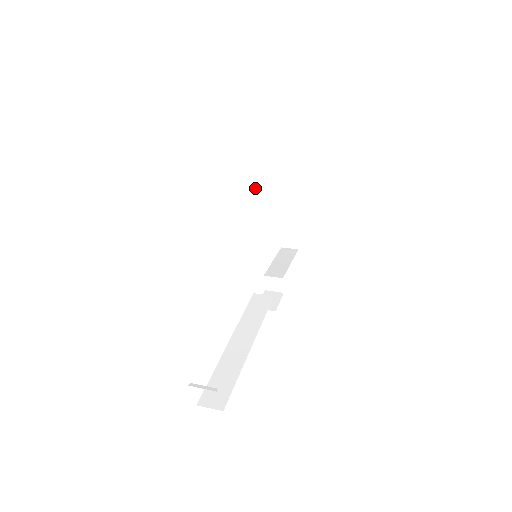
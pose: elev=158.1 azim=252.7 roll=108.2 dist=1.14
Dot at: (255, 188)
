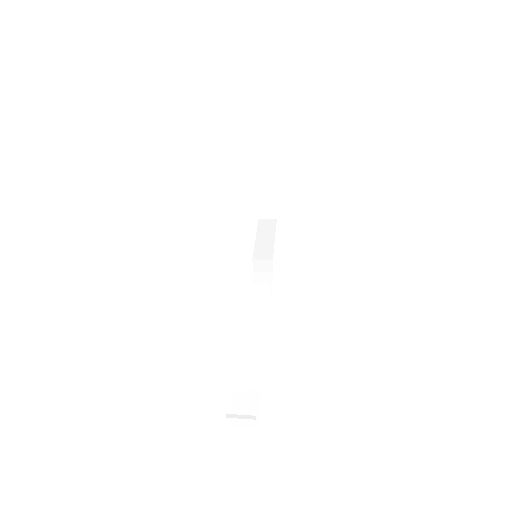
Dot at: (254, 192)
